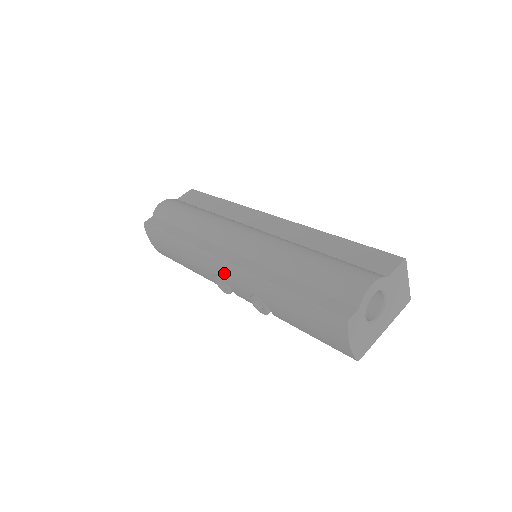
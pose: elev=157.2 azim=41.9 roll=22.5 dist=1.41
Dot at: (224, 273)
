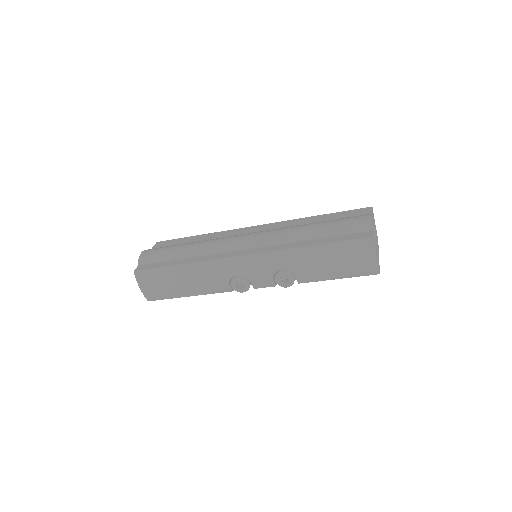
Dot at: (246, 267)
